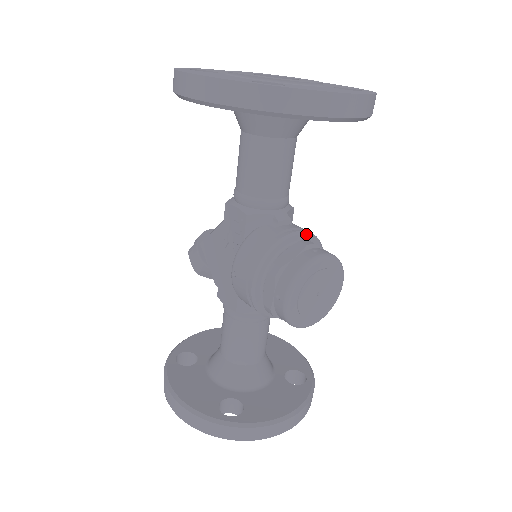
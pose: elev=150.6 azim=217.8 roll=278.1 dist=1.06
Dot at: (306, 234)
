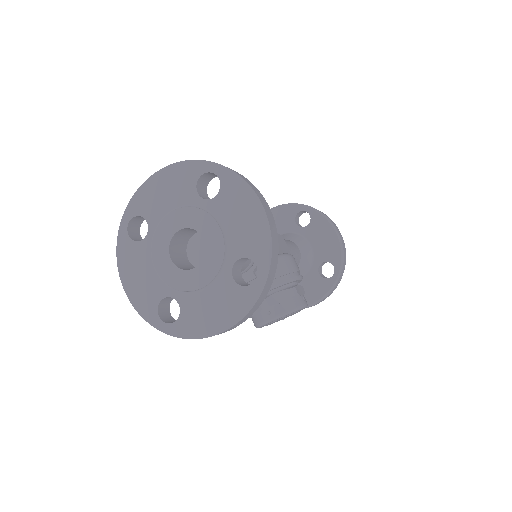
Dot at: occluded
